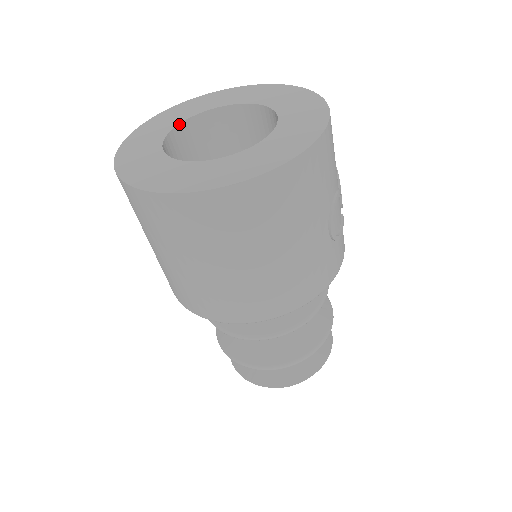
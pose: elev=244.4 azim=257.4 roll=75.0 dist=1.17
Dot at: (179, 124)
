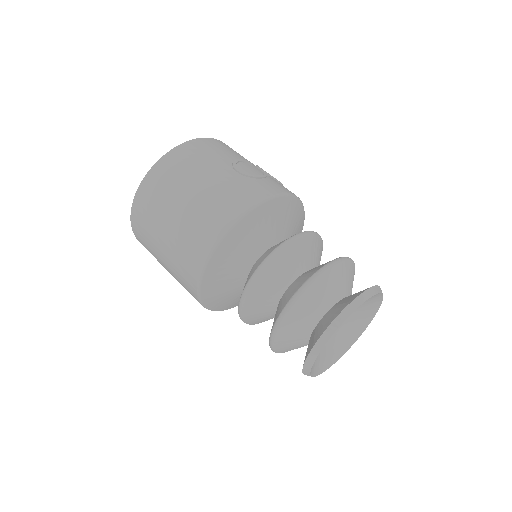
Dot at: occluded
